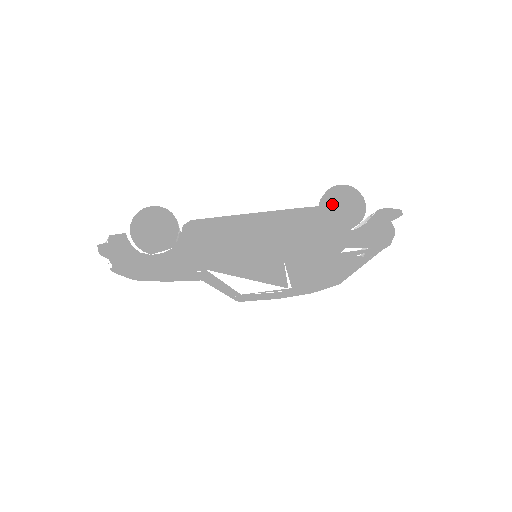
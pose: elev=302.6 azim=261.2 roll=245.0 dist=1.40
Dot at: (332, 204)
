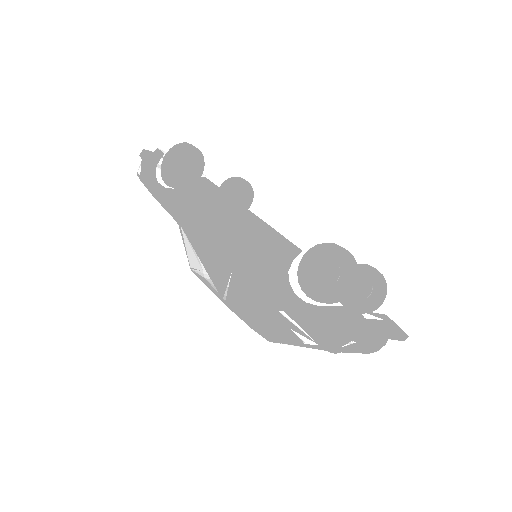
Dot at: (318, 260)
